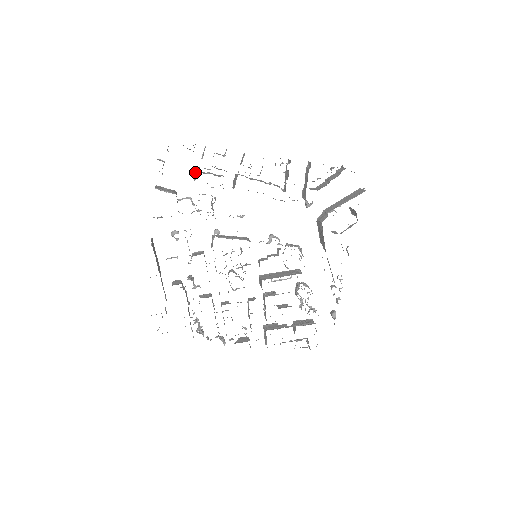
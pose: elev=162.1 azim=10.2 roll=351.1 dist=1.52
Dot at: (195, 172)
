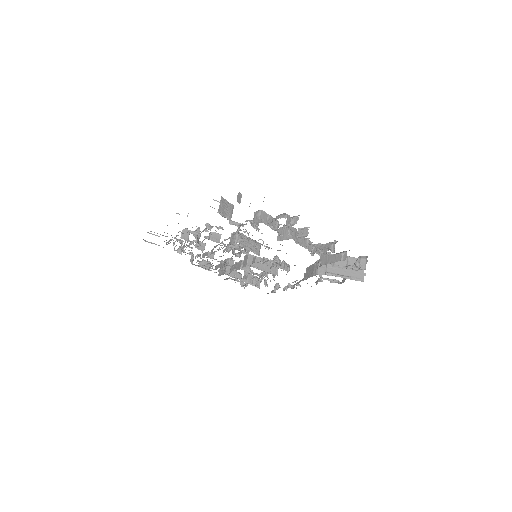
Dot at: (260, 214)
